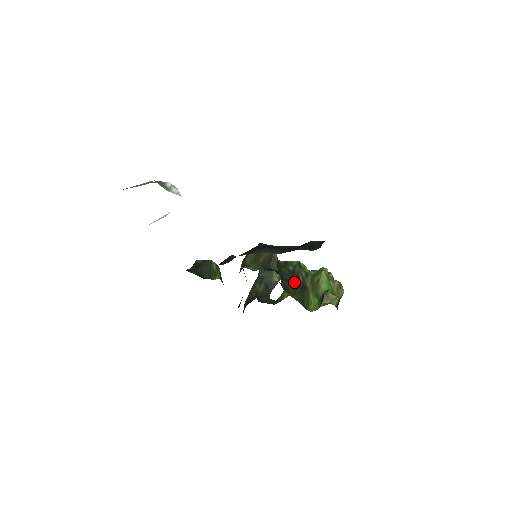
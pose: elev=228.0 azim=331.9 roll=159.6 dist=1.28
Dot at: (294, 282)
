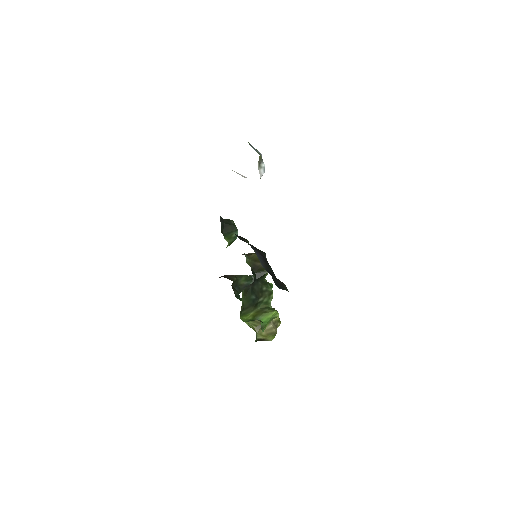
Dot at: (255, 295)
